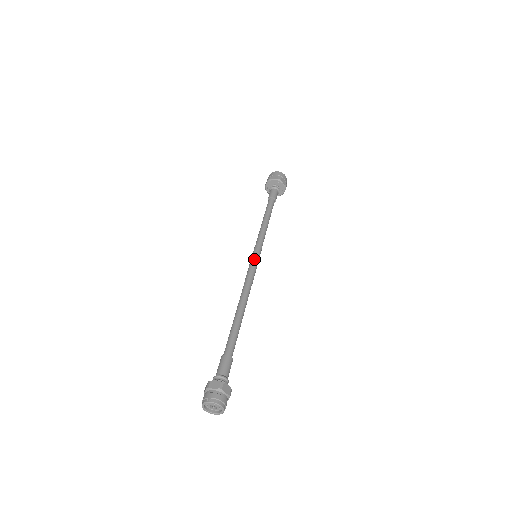
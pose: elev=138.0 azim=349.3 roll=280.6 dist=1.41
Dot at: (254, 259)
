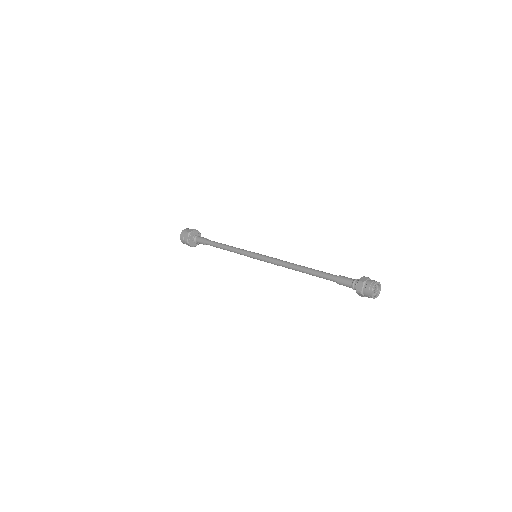
Dot at: (261, 254)
